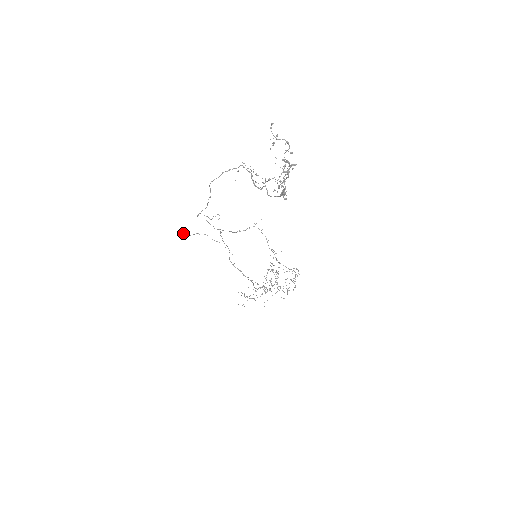
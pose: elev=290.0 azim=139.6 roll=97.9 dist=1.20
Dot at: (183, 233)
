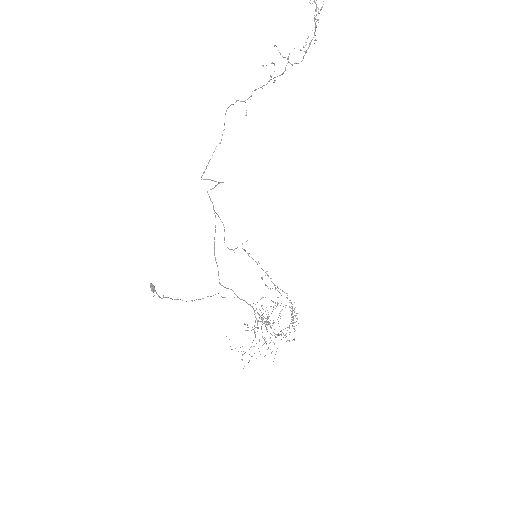
Dot at: (153, 288)
